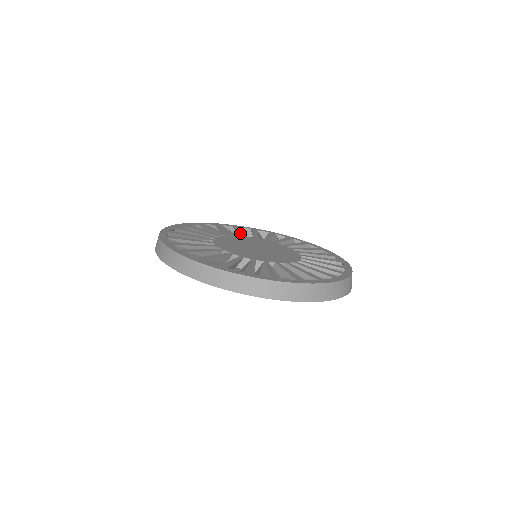
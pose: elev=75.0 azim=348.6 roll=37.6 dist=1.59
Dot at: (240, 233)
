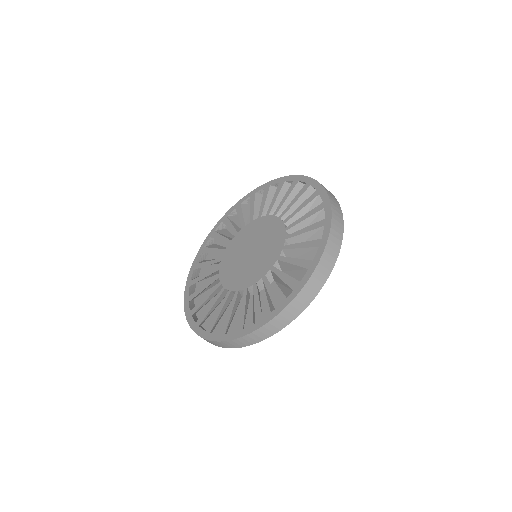
Dot at: (231, 231)
